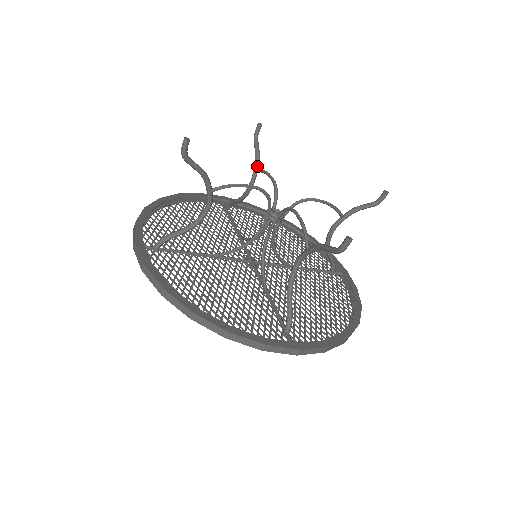
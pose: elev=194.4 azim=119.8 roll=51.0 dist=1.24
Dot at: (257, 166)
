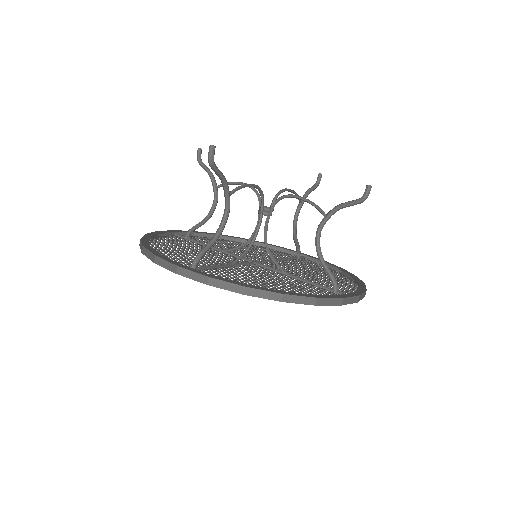
Dot at: (216, 183)
